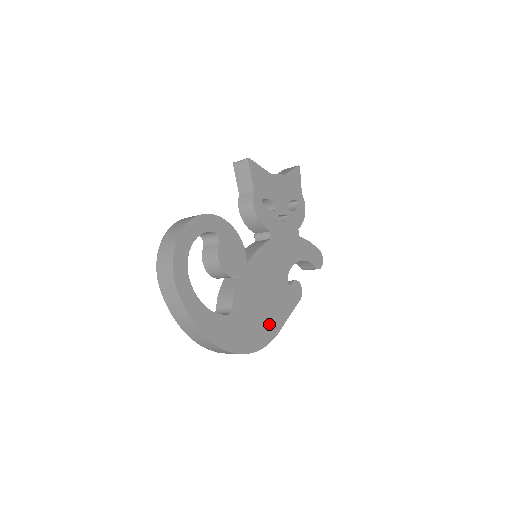
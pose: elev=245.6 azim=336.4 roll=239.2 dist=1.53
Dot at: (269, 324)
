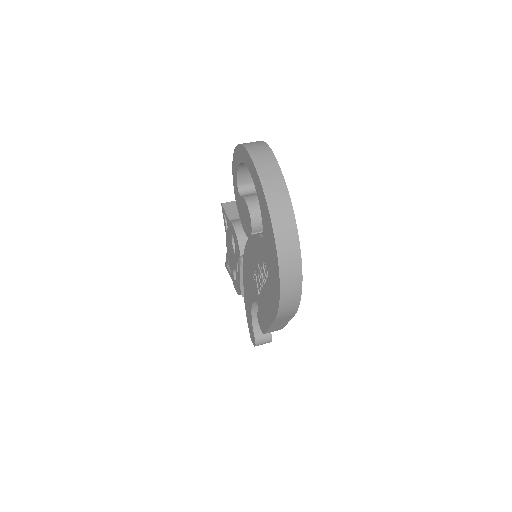
Dot at: occluded
